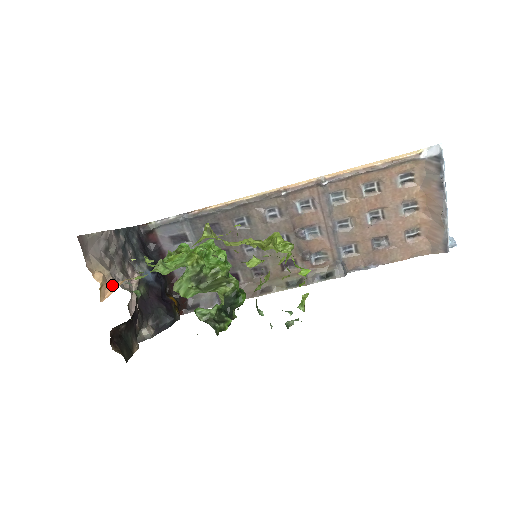
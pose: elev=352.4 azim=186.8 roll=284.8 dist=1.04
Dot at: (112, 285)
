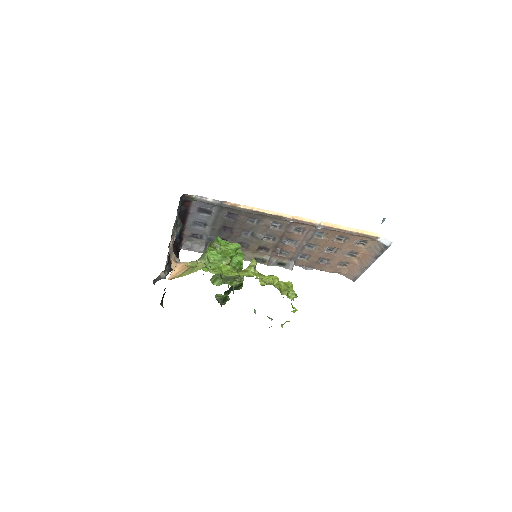
Dot at: (175, 267)
